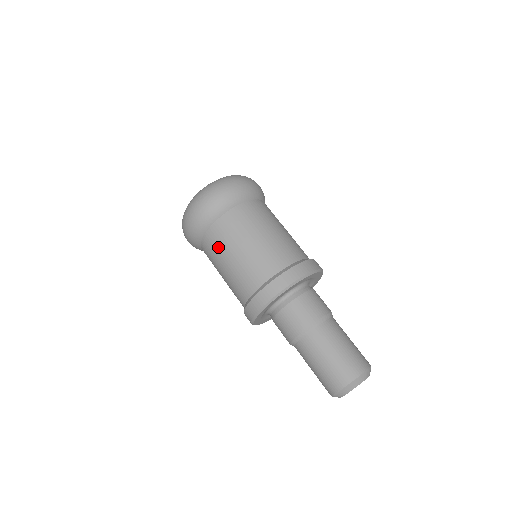
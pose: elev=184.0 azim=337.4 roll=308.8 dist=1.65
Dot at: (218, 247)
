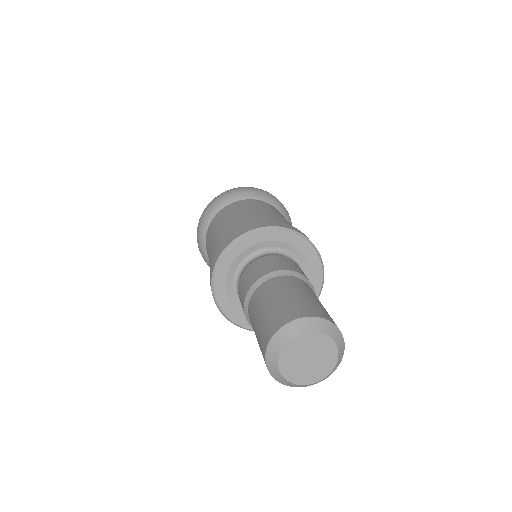
Dot at: (209, 239)
